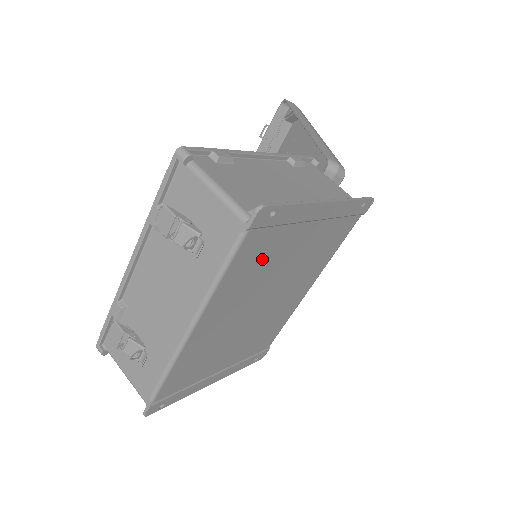
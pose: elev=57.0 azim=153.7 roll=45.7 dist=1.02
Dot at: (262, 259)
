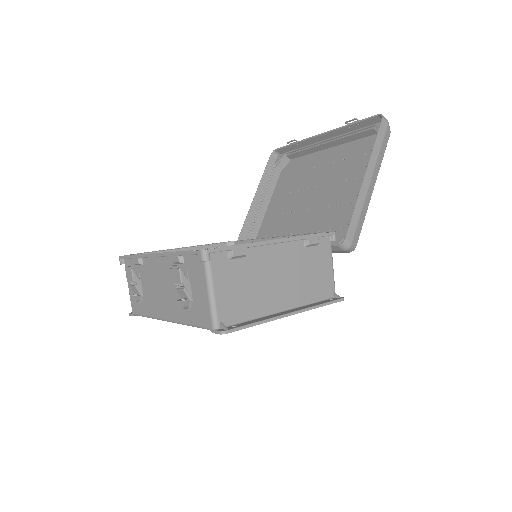
Dot at: occluded
